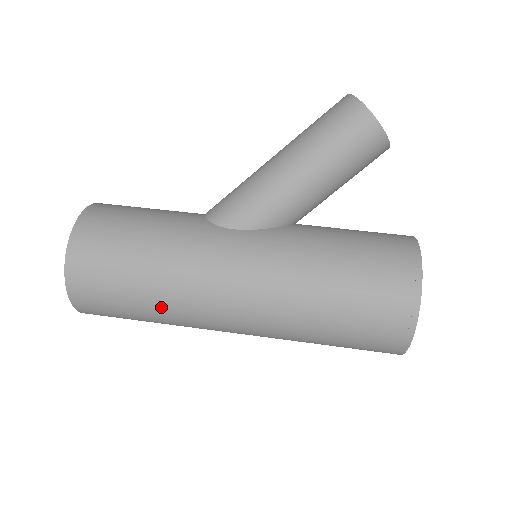
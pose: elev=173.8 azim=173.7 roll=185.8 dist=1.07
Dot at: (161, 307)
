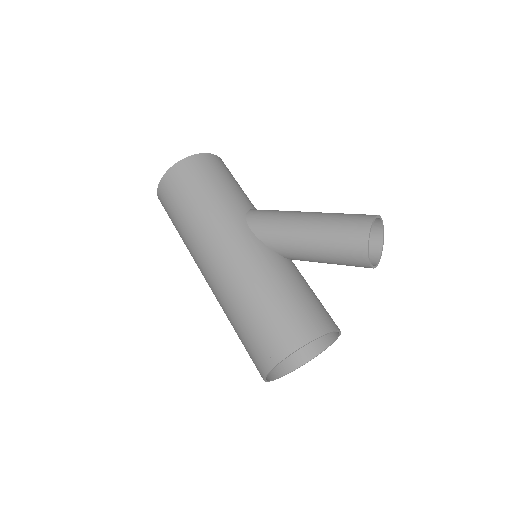
Dot at: (185, 232)
